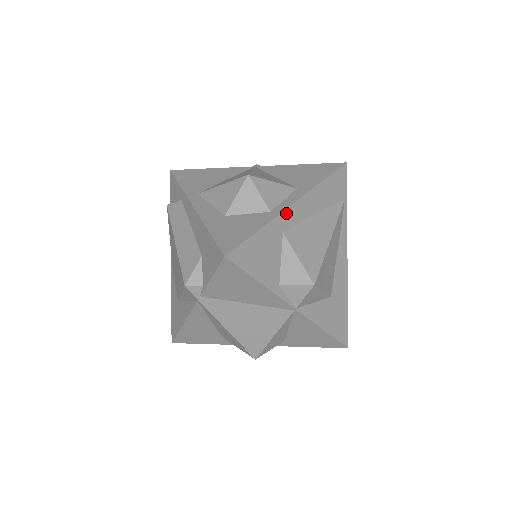
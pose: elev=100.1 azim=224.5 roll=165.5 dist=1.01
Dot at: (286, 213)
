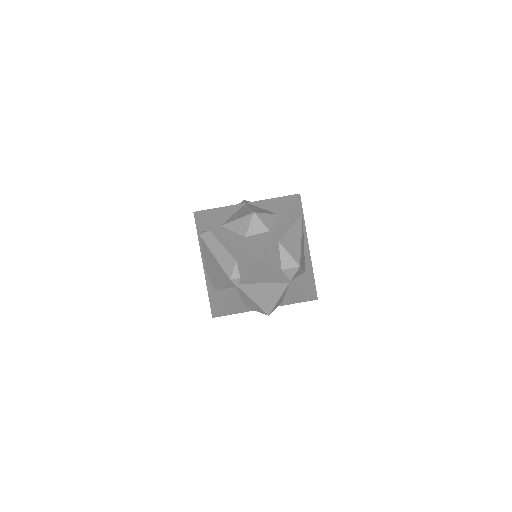
Dot at: (278, 230)
